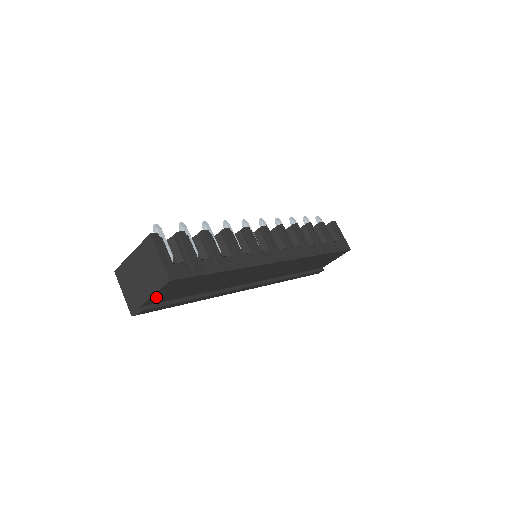
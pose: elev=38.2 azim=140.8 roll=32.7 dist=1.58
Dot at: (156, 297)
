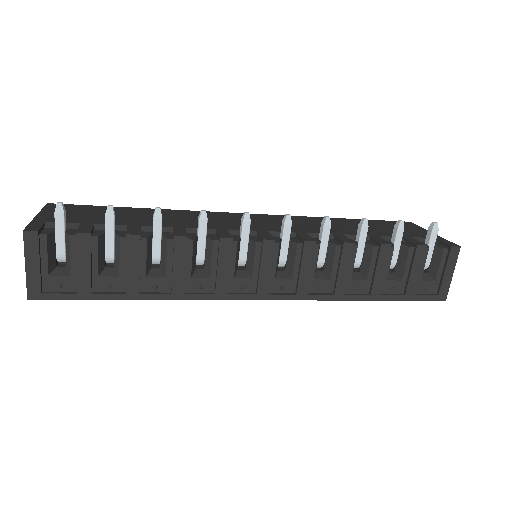
Dot at: occluded
